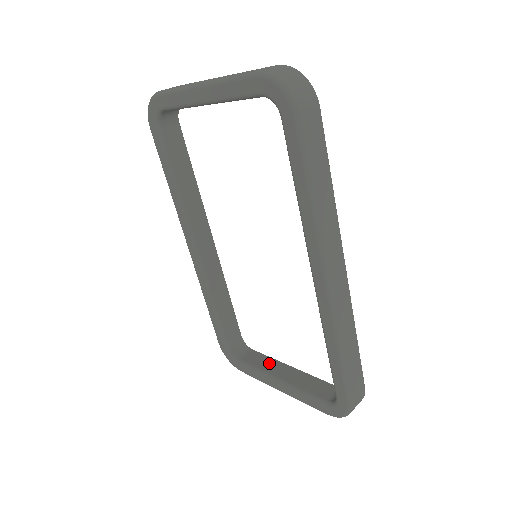
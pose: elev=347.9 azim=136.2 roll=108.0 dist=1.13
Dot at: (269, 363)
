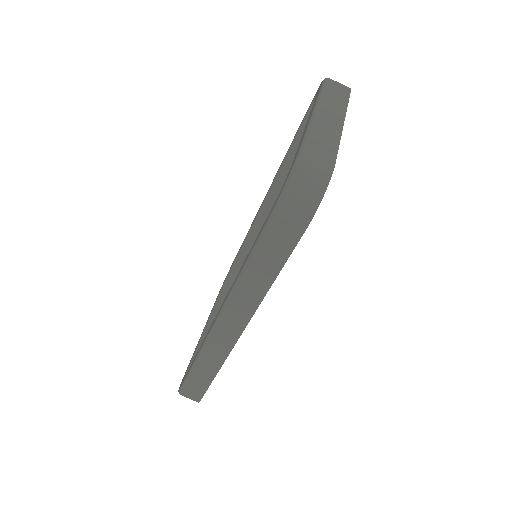
Dot at: occluded
